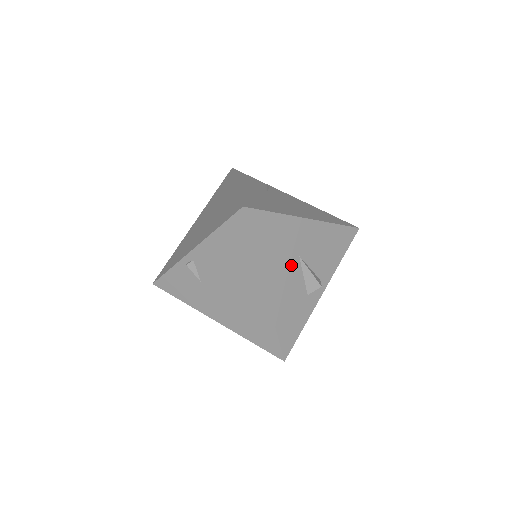
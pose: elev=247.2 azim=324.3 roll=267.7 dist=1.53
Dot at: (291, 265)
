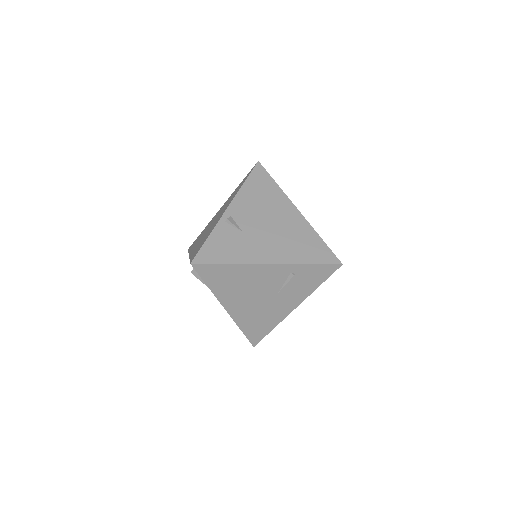
Dot at: occluded
